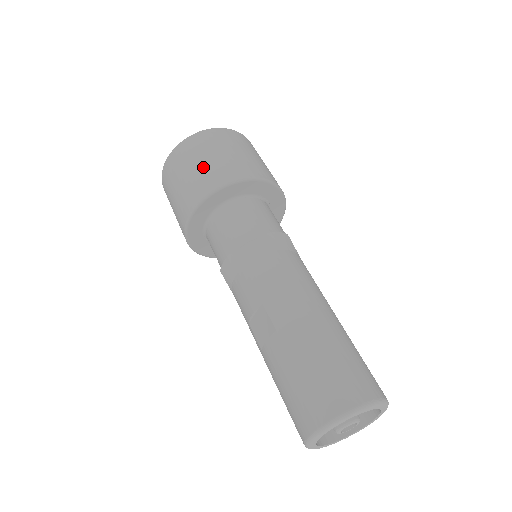
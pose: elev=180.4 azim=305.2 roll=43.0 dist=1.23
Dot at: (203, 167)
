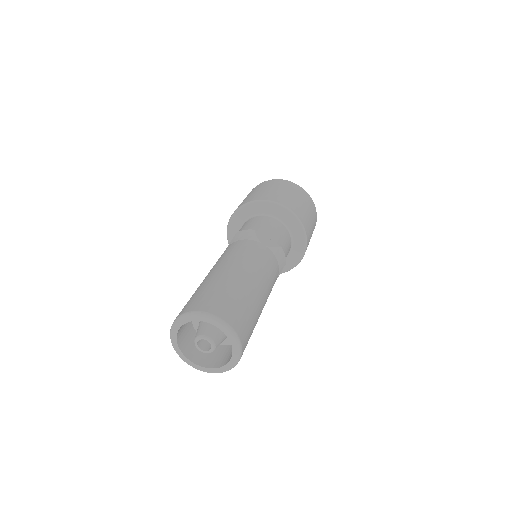
Dot at: occluded
